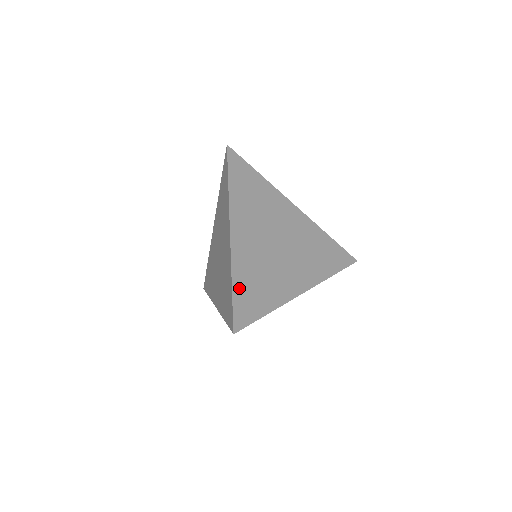
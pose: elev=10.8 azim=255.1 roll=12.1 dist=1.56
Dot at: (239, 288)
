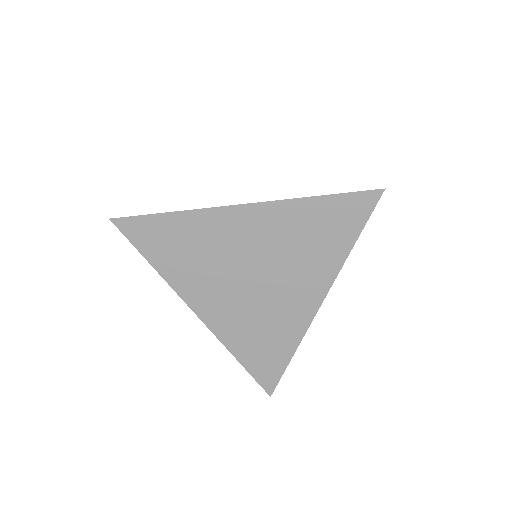
Dot at: occluded
